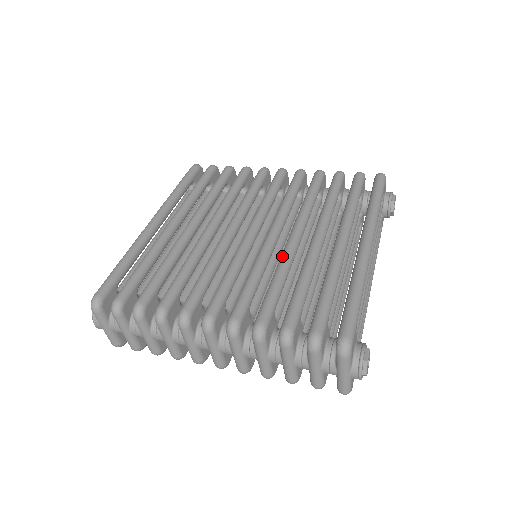
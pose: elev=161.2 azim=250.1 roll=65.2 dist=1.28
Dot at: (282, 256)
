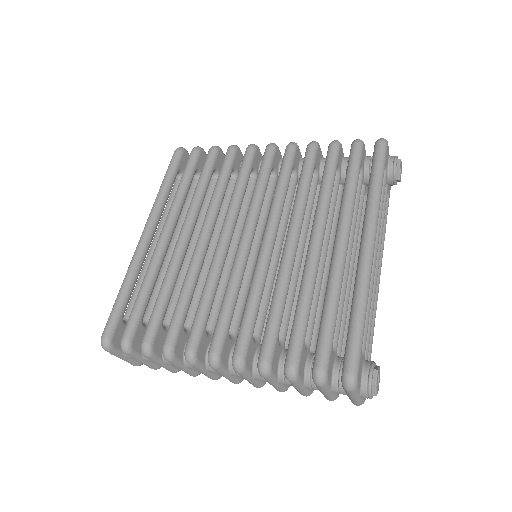
Dot at: (279, 271)
